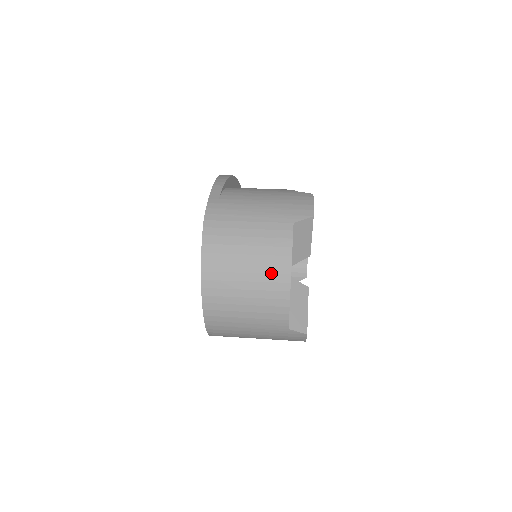
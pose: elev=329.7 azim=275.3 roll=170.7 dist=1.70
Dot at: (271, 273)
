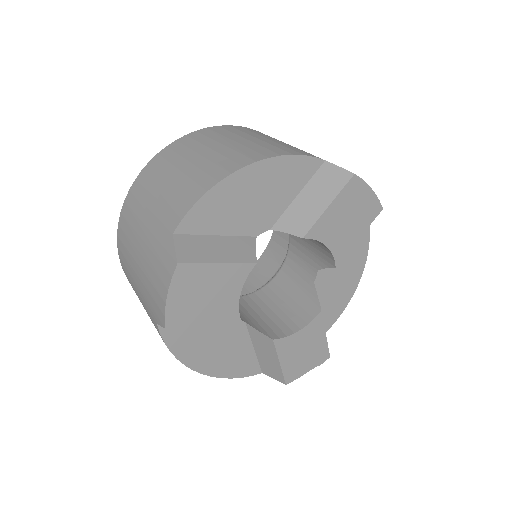
Dot at: (241, 153)
